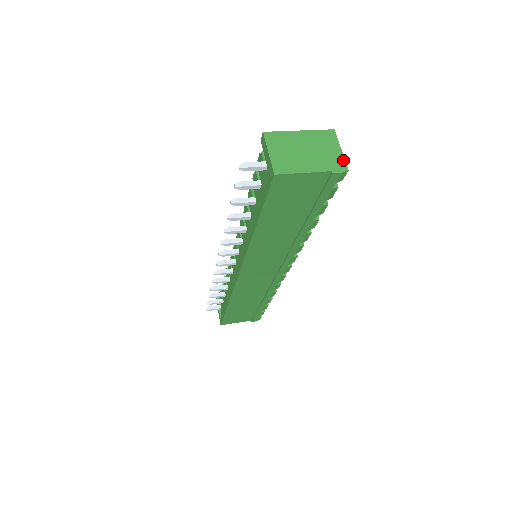
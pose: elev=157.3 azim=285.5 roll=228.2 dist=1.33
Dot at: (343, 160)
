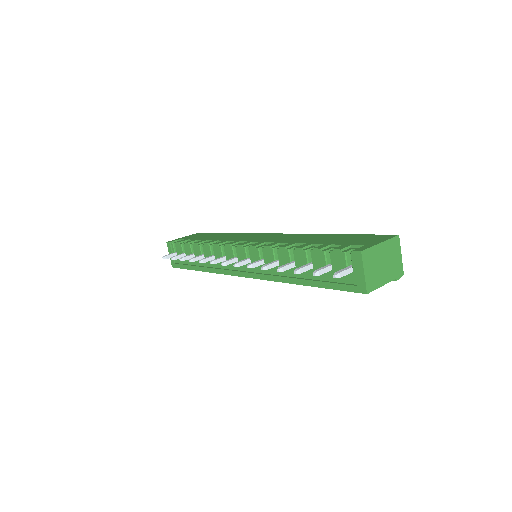
Dot at: (402, 266)
